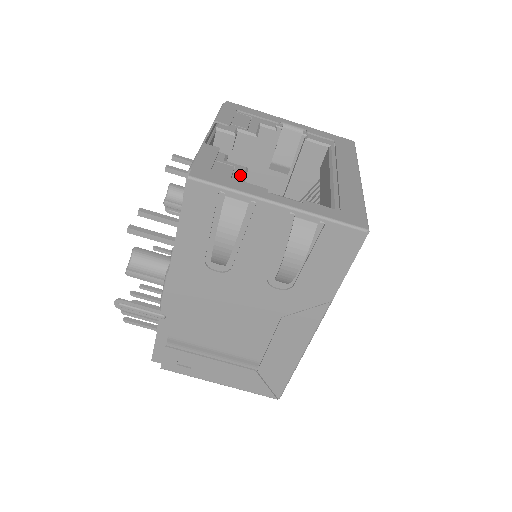
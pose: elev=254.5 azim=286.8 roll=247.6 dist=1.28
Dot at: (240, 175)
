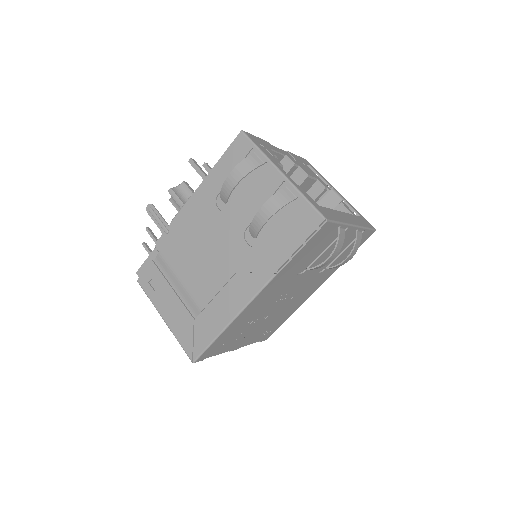
Dot at: occluded
